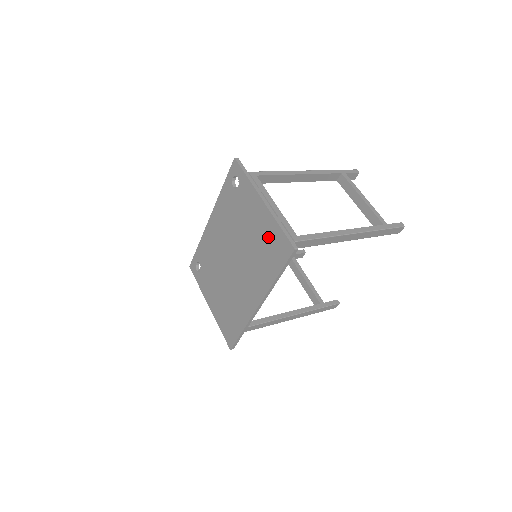
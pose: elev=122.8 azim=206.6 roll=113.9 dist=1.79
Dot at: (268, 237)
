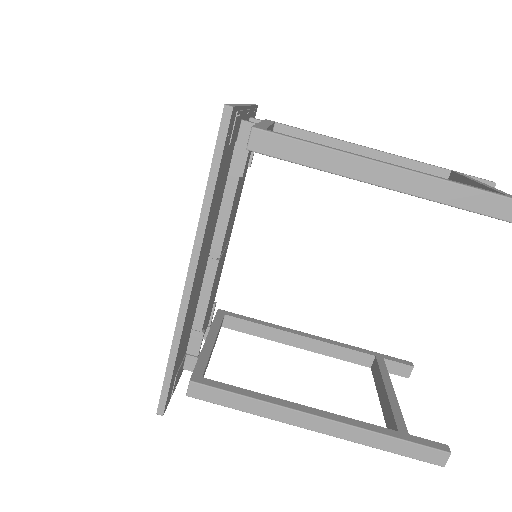
Dot at: occluded
